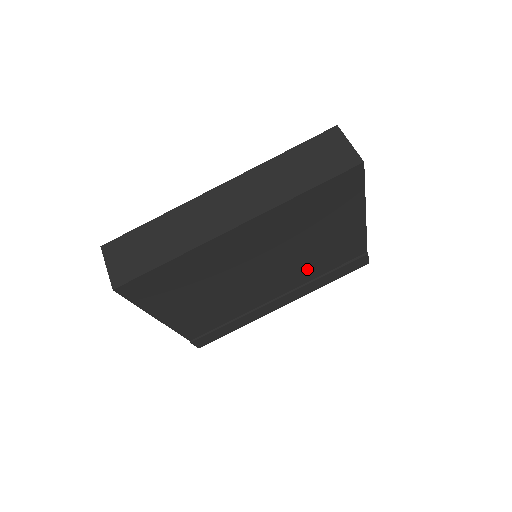
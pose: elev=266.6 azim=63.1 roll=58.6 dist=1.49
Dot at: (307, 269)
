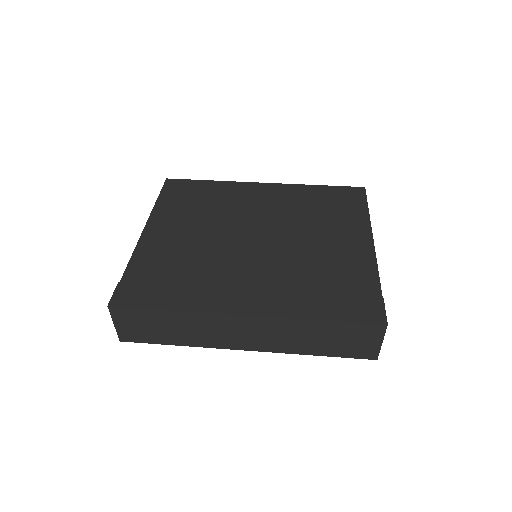
Dot at: (298, 269)
